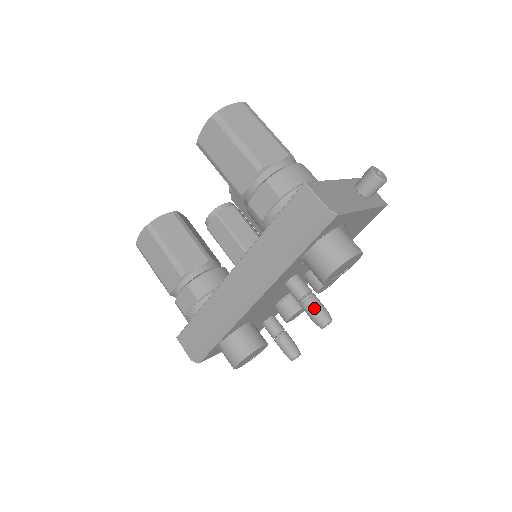
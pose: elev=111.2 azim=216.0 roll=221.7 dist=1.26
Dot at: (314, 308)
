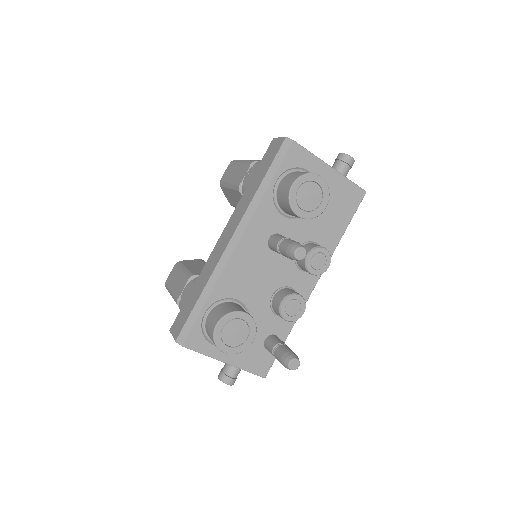
Dot at: (288, 242)
